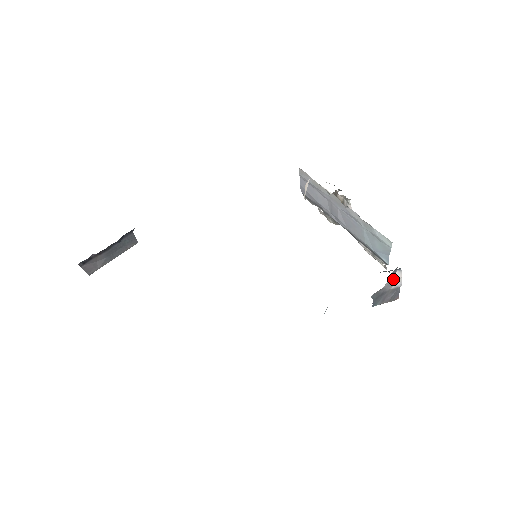
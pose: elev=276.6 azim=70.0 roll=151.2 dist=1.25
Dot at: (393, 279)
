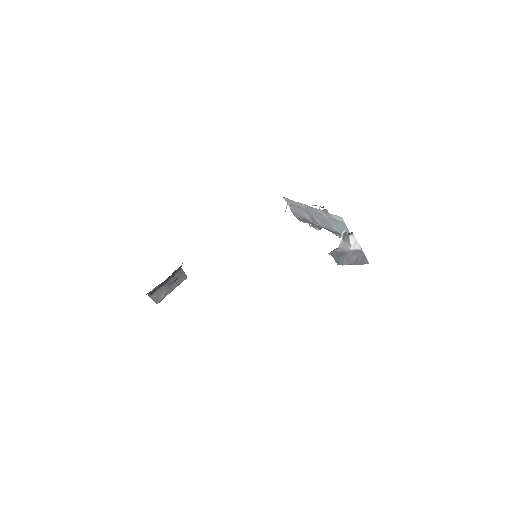
Dot at: (347, 241)
